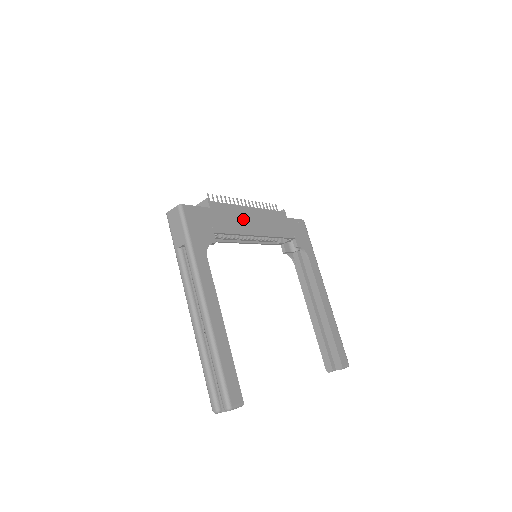
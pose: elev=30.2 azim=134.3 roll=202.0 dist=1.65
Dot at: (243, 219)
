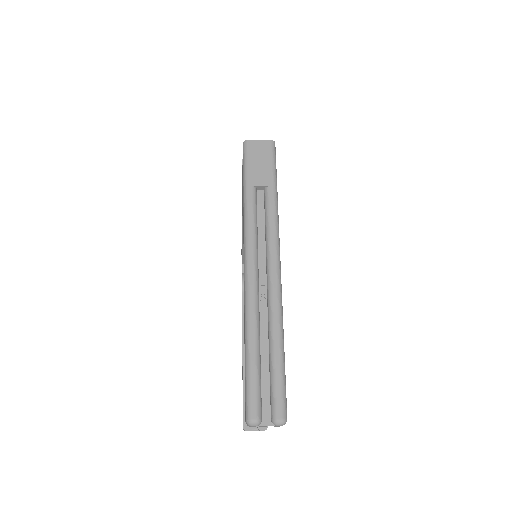
Dot at: occluded
